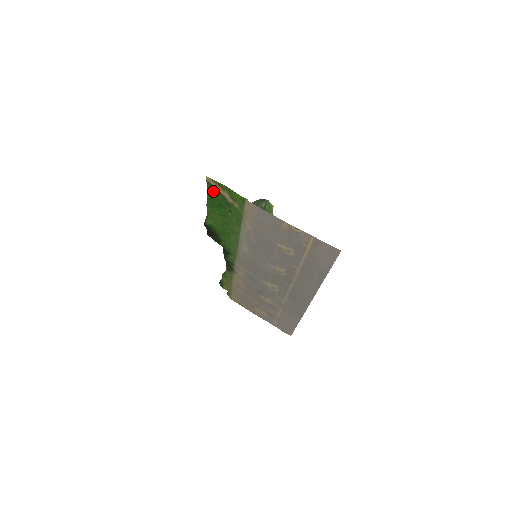
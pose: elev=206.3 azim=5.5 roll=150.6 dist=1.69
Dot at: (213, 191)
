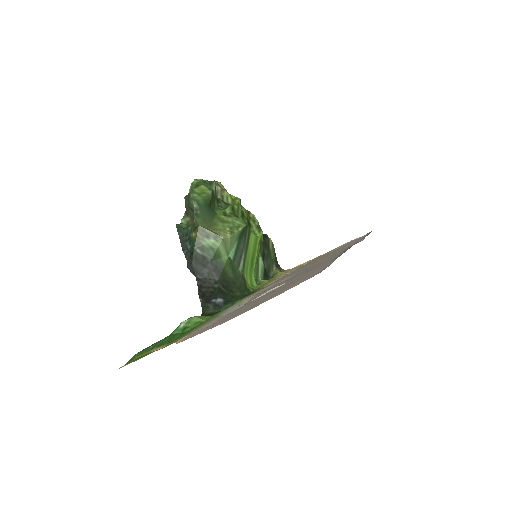
Dot at: (145, 349)
